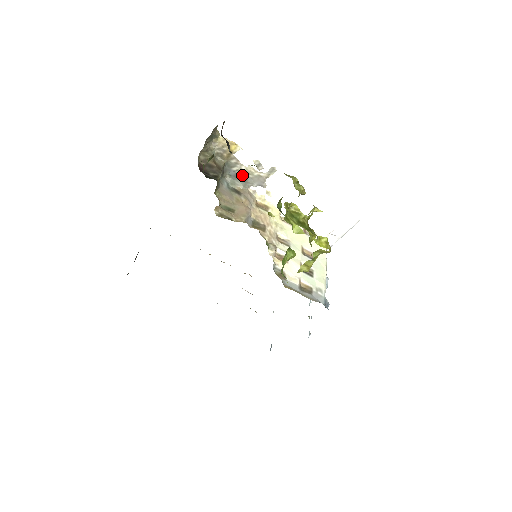
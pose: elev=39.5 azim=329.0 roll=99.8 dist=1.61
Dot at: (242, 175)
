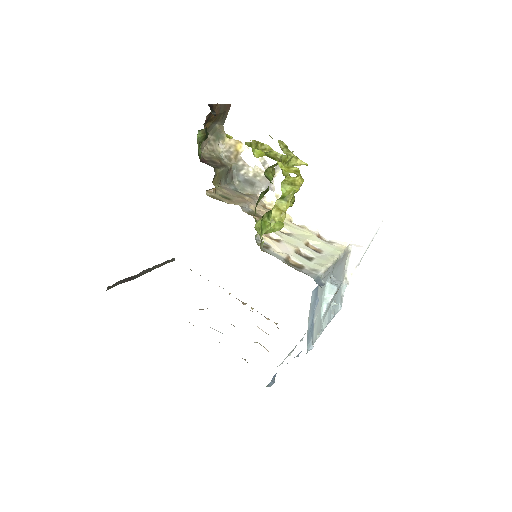
Dot at: (250, 179)
